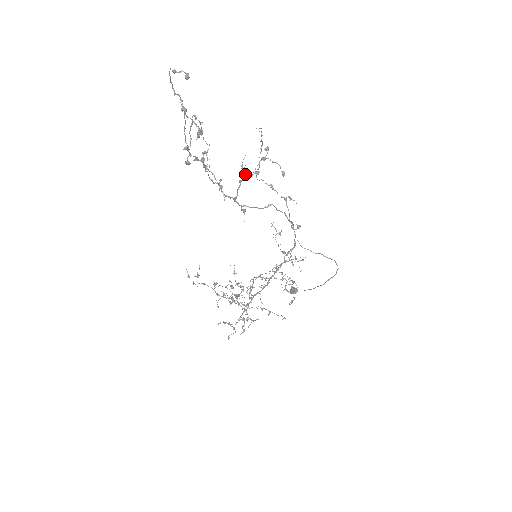
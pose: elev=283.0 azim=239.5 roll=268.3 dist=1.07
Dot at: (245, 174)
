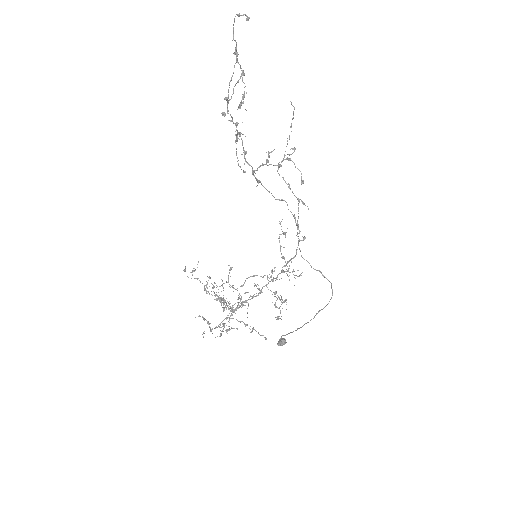
Dot at: occluded
